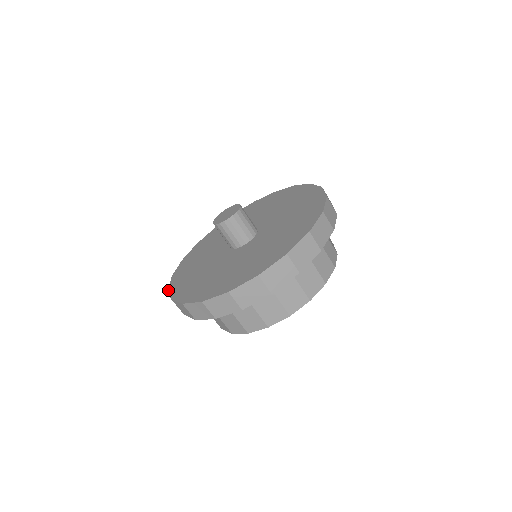
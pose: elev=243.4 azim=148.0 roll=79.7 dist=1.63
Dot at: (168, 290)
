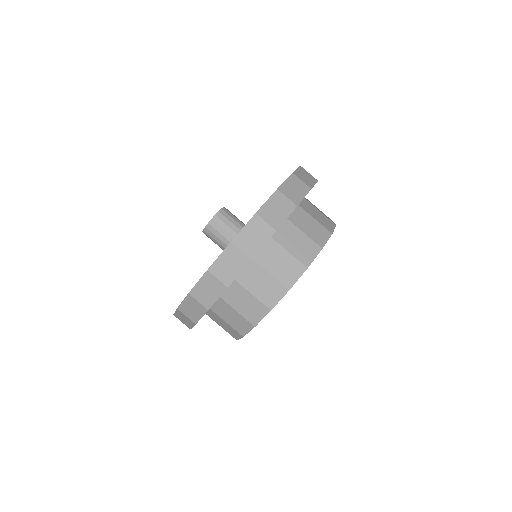
Dot at: (191, 289)
